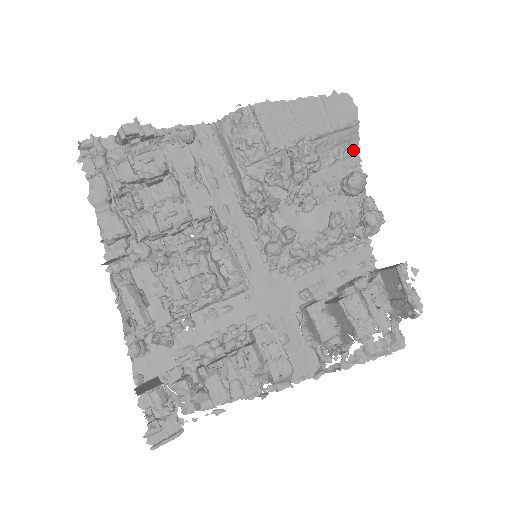
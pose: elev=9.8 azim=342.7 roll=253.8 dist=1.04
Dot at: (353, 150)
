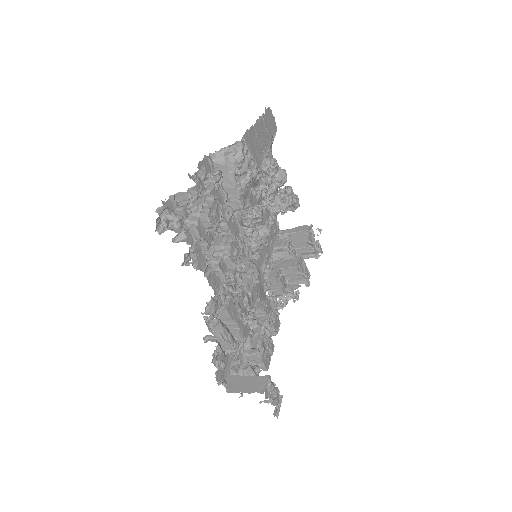
Dot at: (271, 150)
